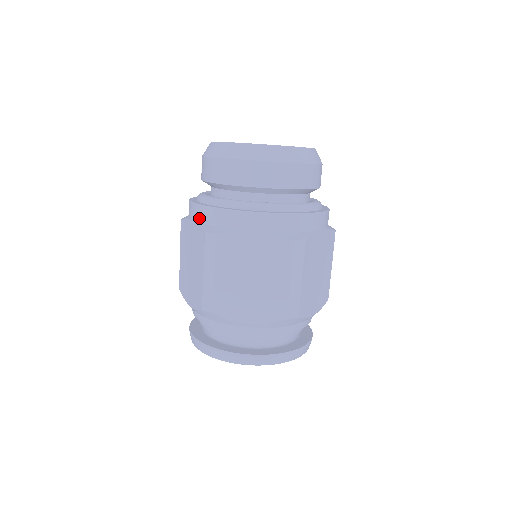
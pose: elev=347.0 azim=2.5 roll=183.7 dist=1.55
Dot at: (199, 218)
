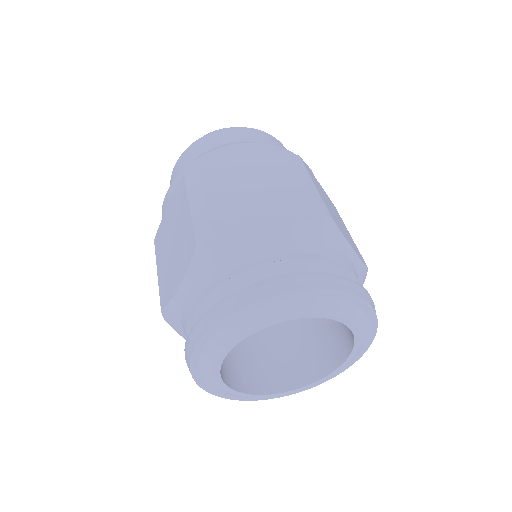
Dot at: (175, 189)
